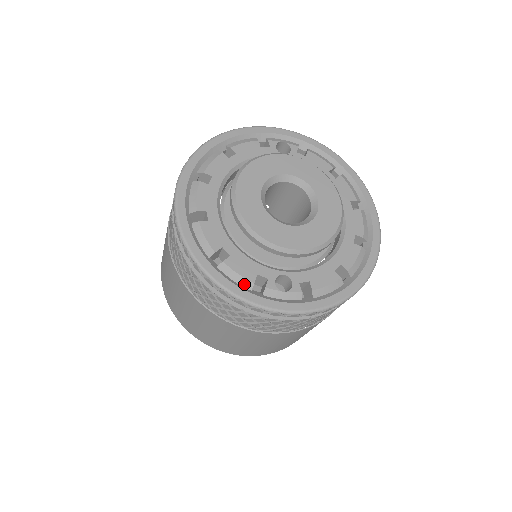
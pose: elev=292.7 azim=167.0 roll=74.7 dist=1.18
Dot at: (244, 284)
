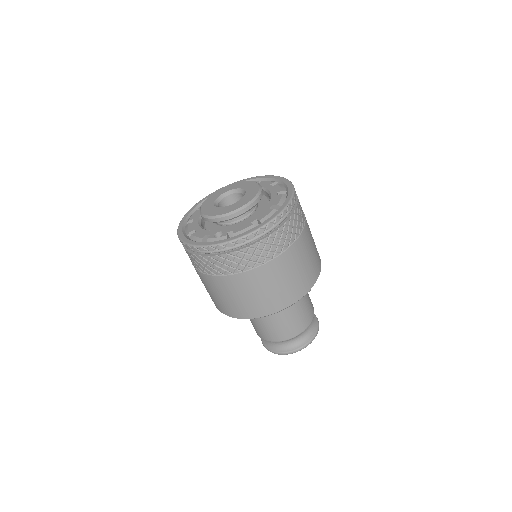
Dot at: (199, 240)
